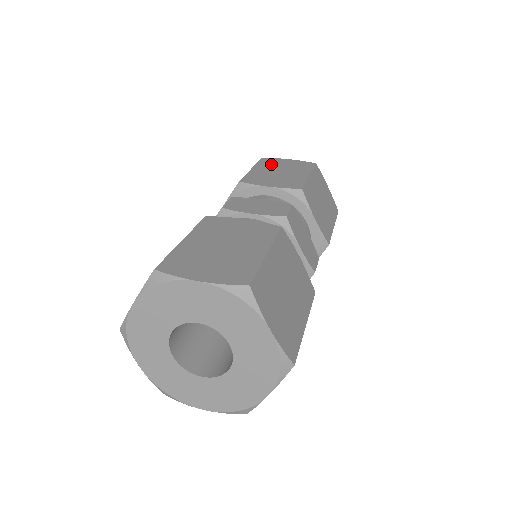
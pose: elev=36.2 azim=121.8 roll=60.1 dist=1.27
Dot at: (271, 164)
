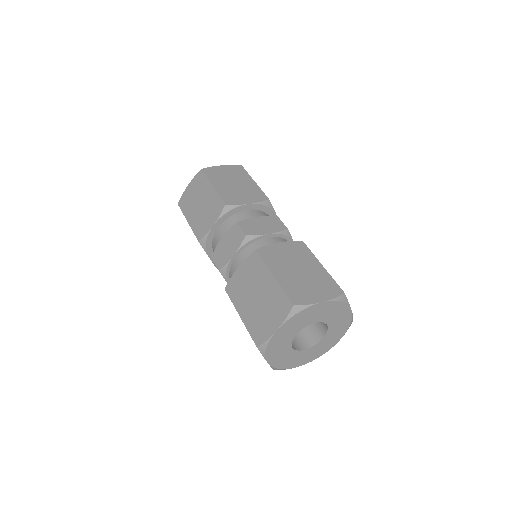
Dot at: (188, 204)
